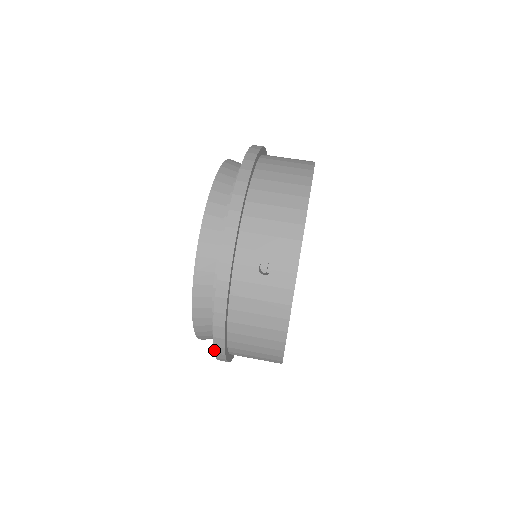
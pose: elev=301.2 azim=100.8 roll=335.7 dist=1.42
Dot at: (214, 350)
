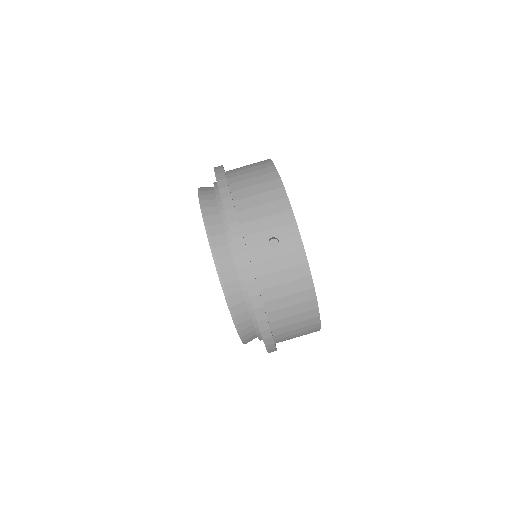
Dot at: (262, 336)
